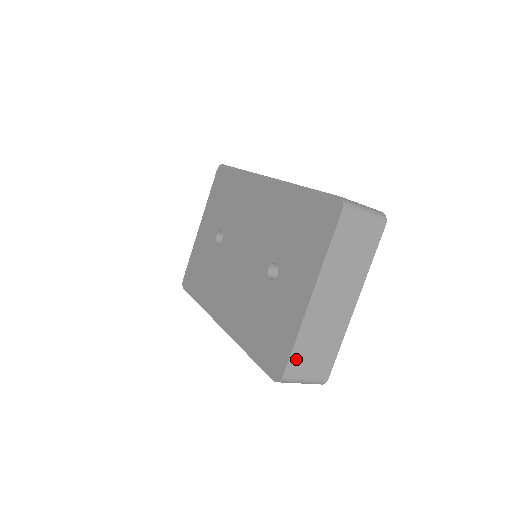
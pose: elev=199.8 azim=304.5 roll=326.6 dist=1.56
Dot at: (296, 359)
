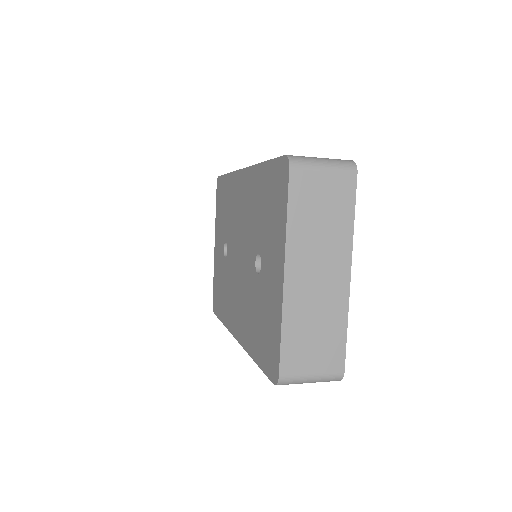
Dot at: (290, 353)
